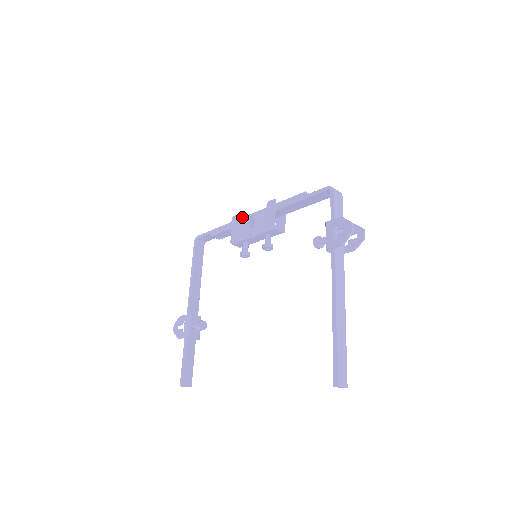
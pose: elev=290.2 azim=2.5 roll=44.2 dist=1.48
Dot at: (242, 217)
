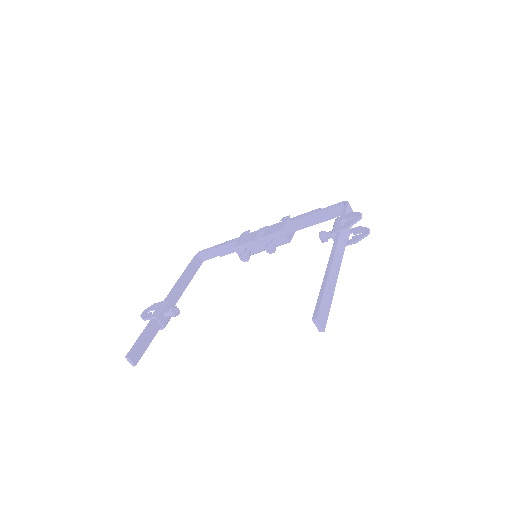
Dot at: occluded
